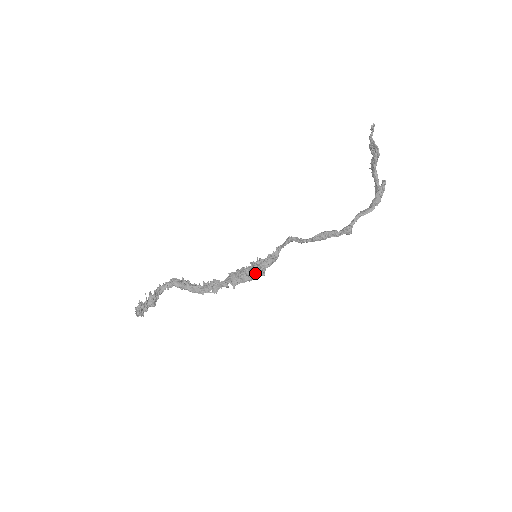
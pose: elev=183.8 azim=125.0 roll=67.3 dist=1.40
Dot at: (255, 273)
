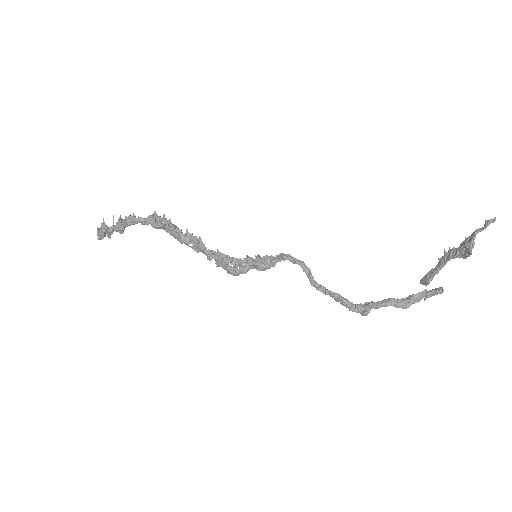
Dot at: occluded
